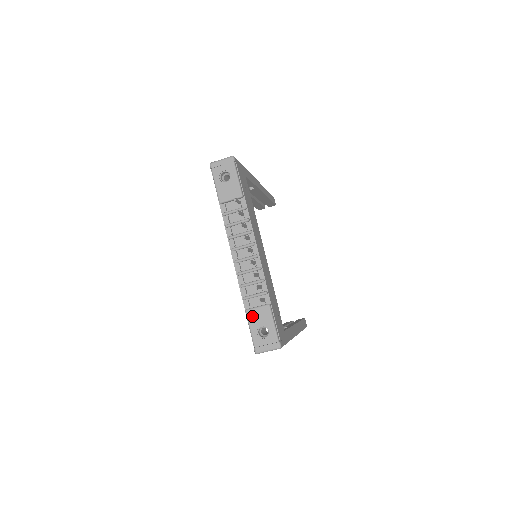
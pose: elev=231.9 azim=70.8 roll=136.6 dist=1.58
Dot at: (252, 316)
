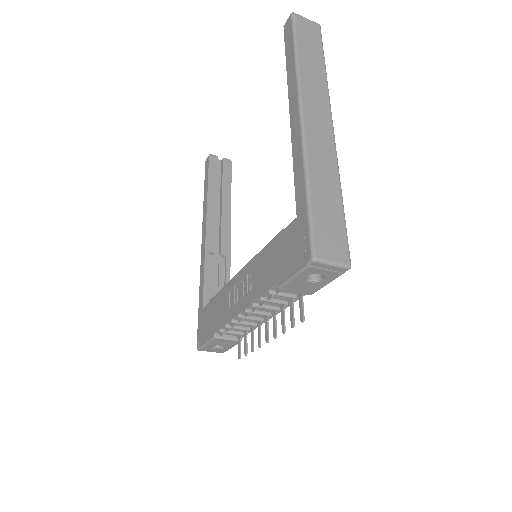
Dot at: (217, 341)
